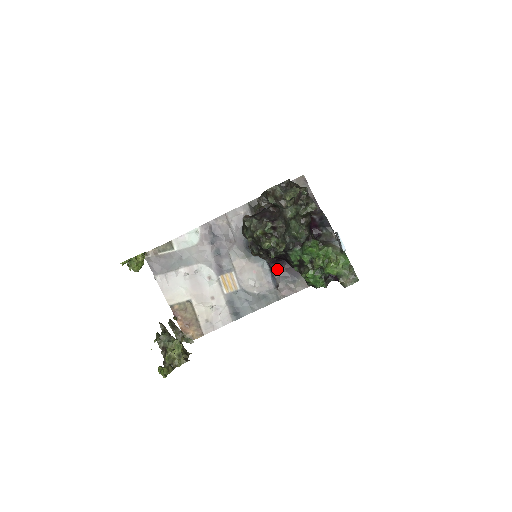
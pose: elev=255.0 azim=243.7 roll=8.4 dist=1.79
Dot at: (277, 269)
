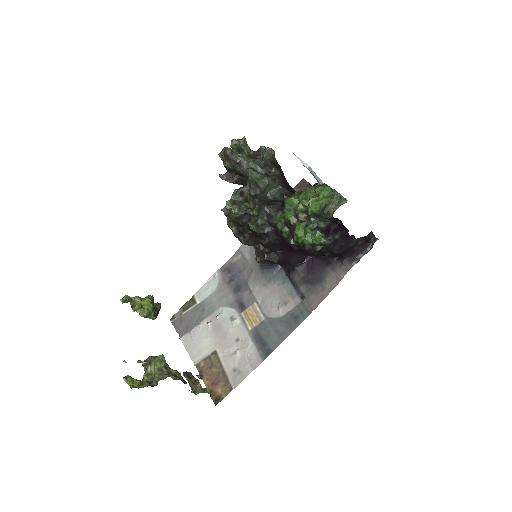
Dot at: (299, 278)
